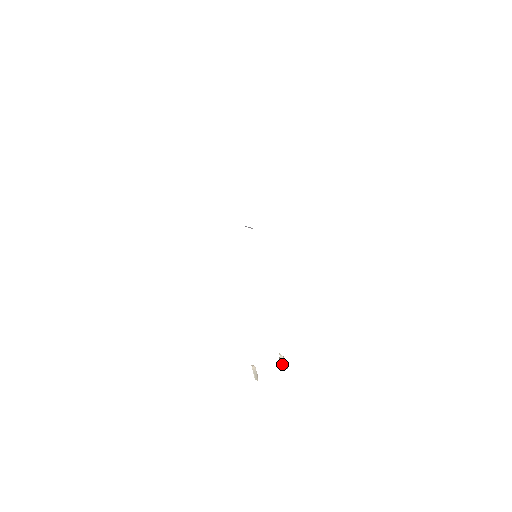
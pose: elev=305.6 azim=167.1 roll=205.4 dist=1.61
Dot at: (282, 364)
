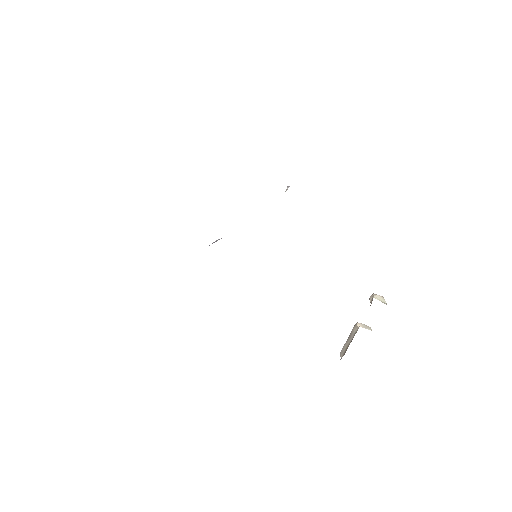
Dot at: (383, 302)
